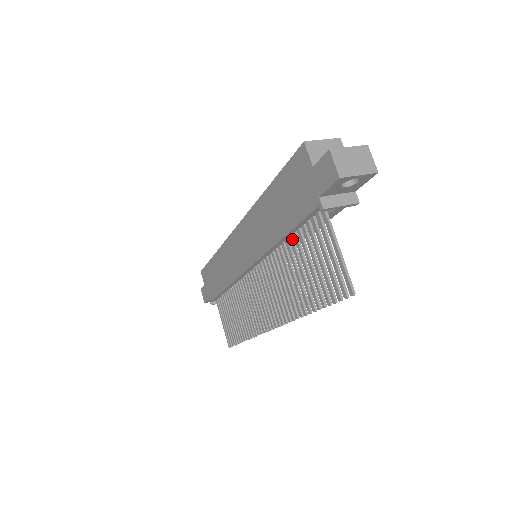
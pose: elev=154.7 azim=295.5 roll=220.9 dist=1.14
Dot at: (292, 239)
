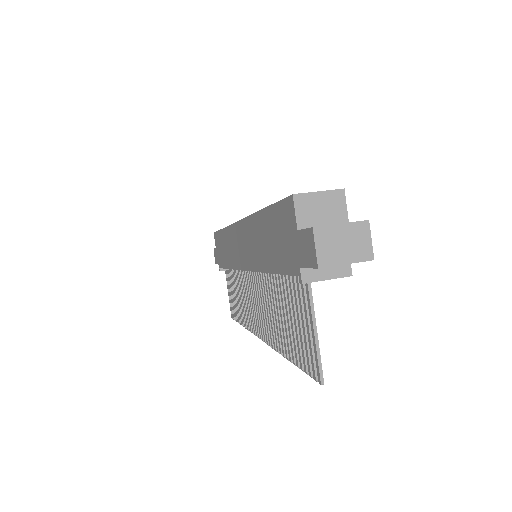
Dot at: (280, 277)
